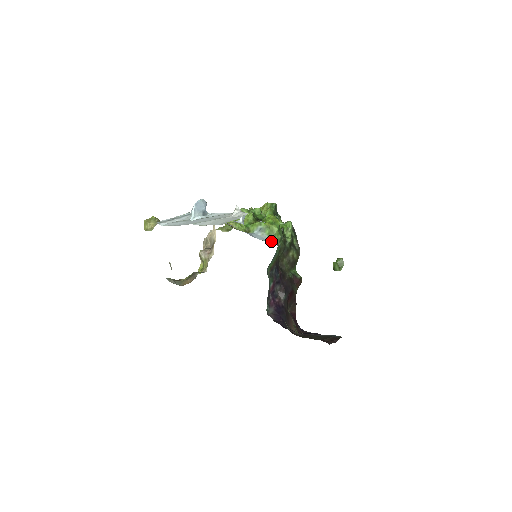
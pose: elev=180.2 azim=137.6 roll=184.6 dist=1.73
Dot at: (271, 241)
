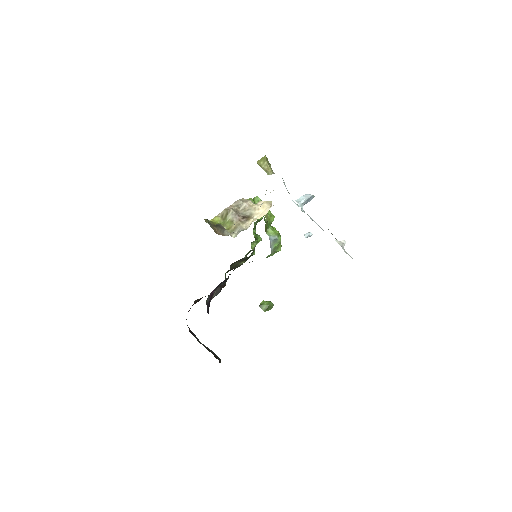
Dot at: occluded
